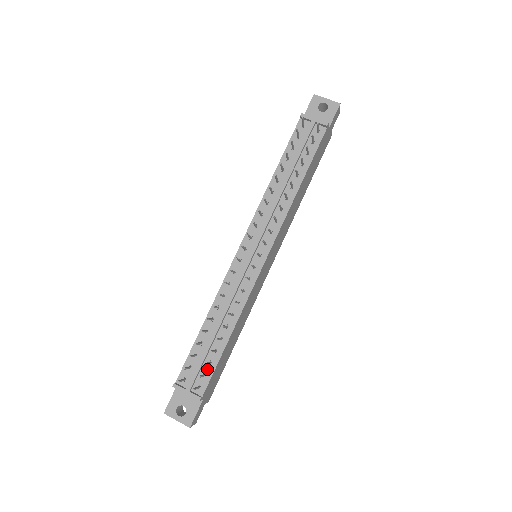
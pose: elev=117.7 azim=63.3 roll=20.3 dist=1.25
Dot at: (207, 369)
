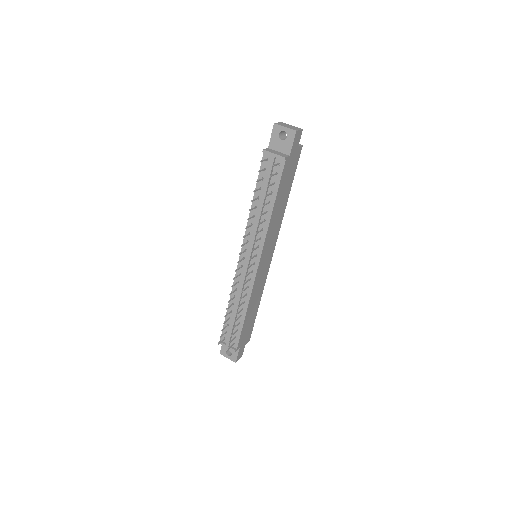
Dot at: (236, 334)
